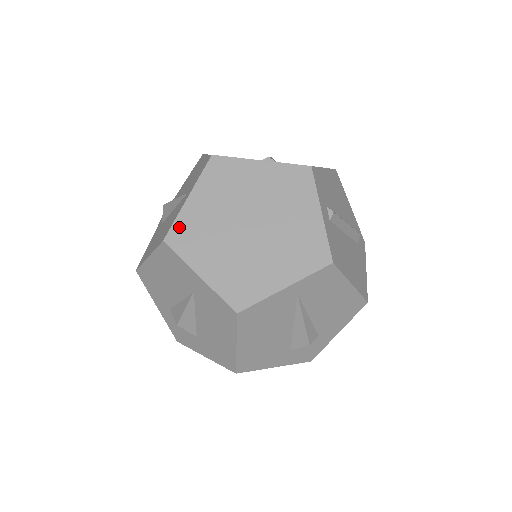
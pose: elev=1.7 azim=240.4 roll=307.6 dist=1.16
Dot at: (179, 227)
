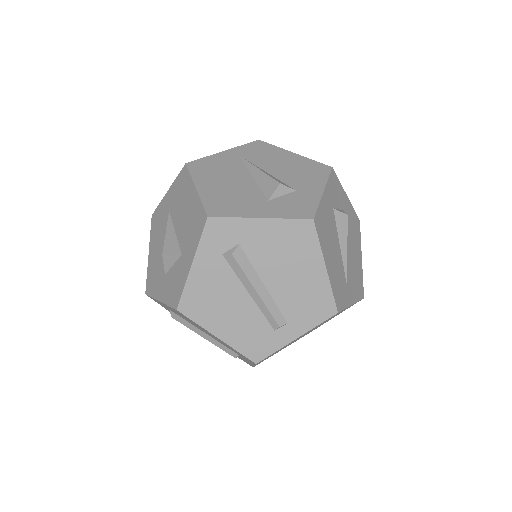
Dot at: occluded
